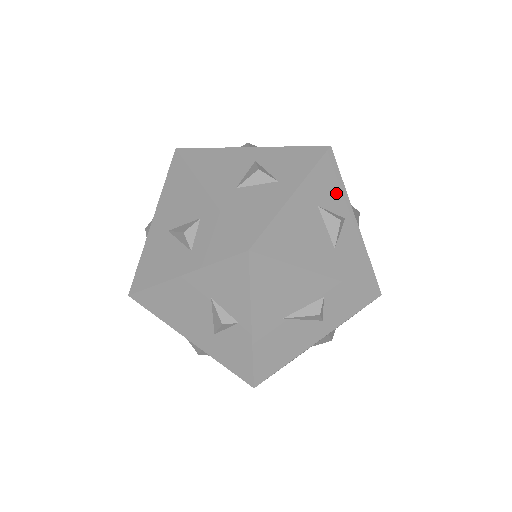
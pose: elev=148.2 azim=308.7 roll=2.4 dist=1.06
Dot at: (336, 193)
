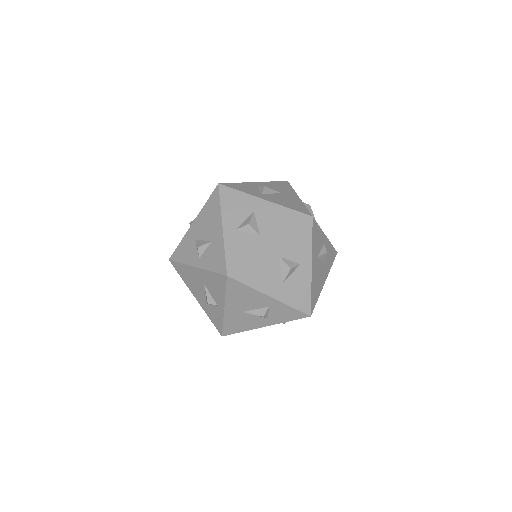
Dot at: (319, 238)
